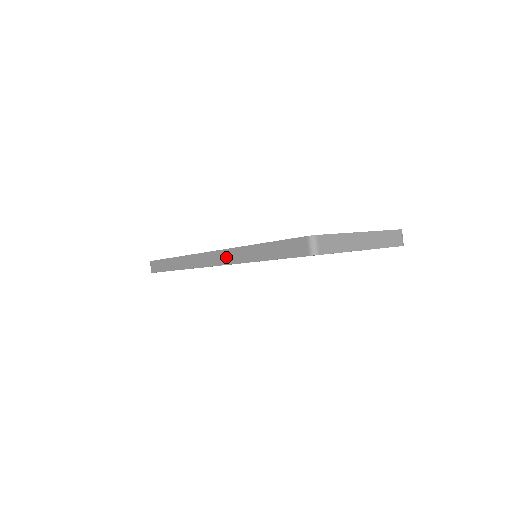
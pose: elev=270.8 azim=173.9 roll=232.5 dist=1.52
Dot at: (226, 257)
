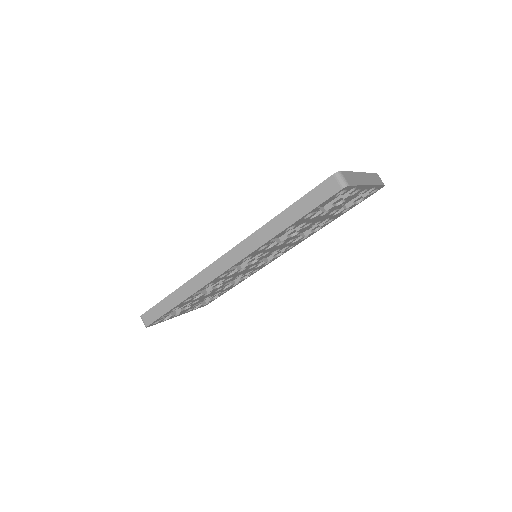
Dot at: (245, 248)
